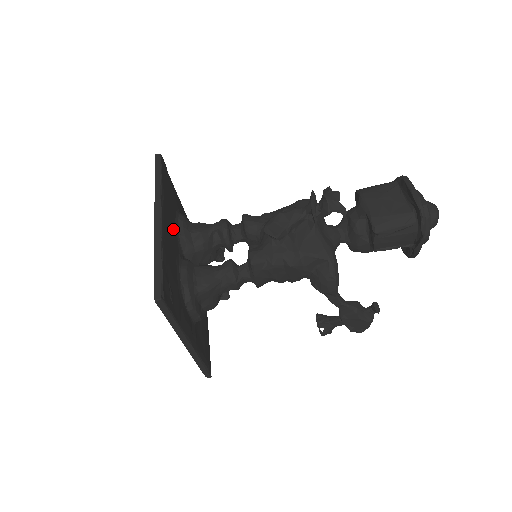
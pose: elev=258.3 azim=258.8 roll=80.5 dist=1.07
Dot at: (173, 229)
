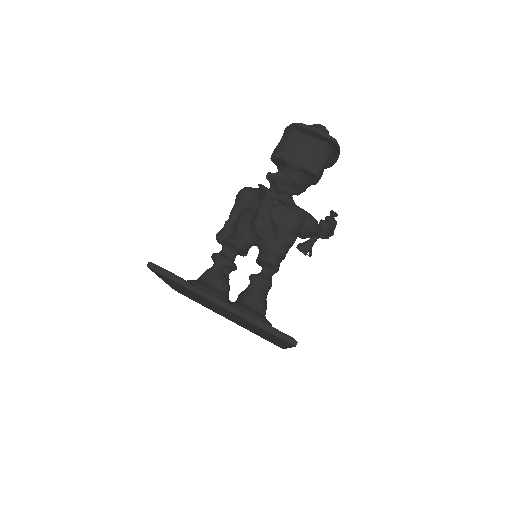
Dot at: occluded
